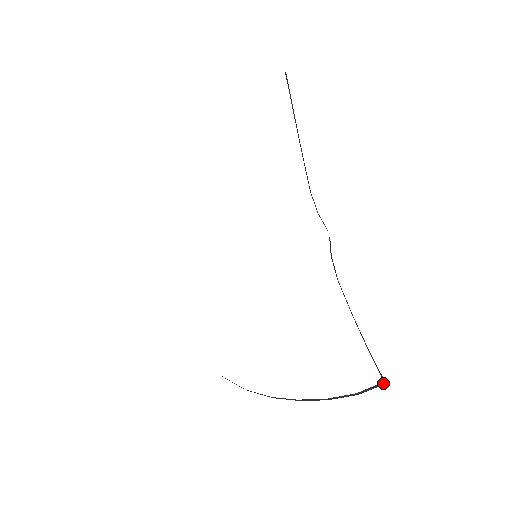
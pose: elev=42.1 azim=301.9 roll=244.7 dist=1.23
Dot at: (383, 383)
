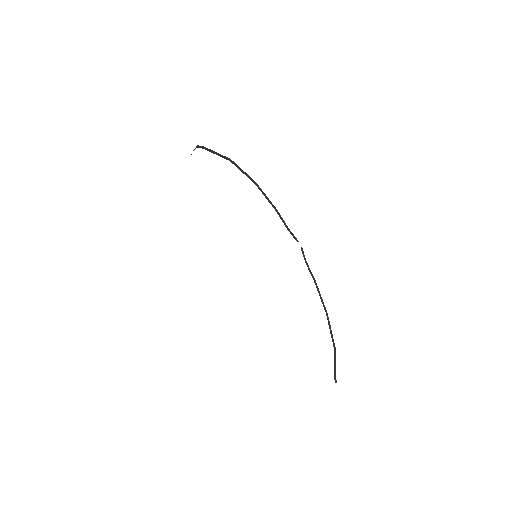
Dot at: (335, 382)
